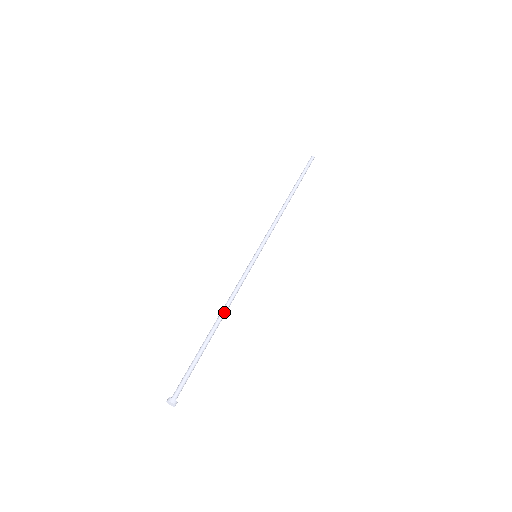
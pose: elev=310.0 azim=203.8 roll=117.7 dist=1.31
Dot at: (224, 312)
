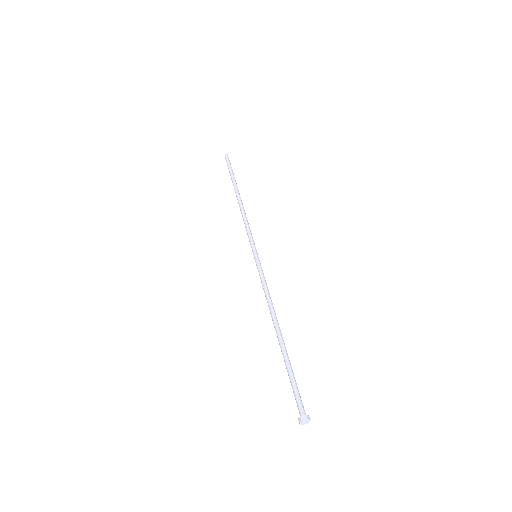
Dot at: (273, 317)
